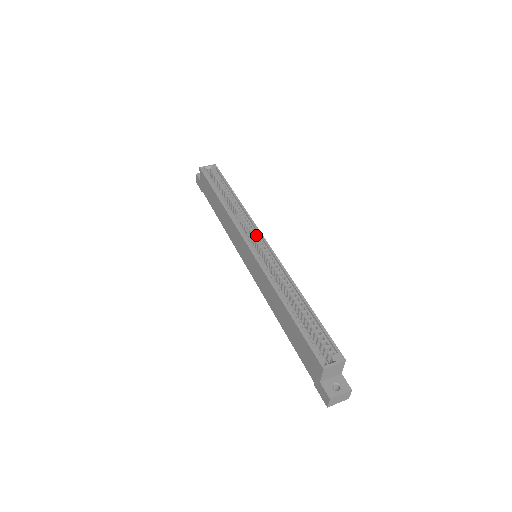
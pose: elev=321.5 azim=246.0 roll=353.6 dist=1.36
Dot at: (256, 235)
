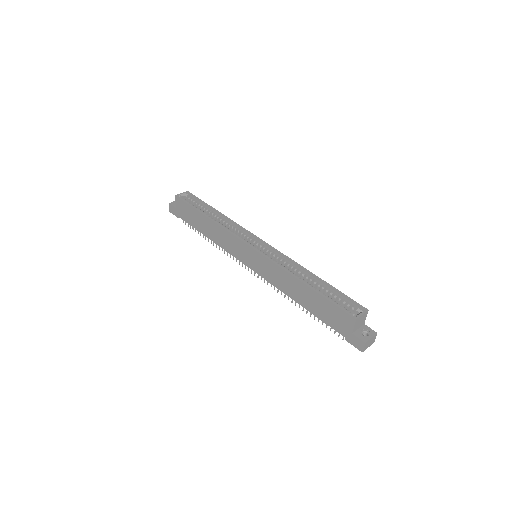
Dot at: (252, 238)
